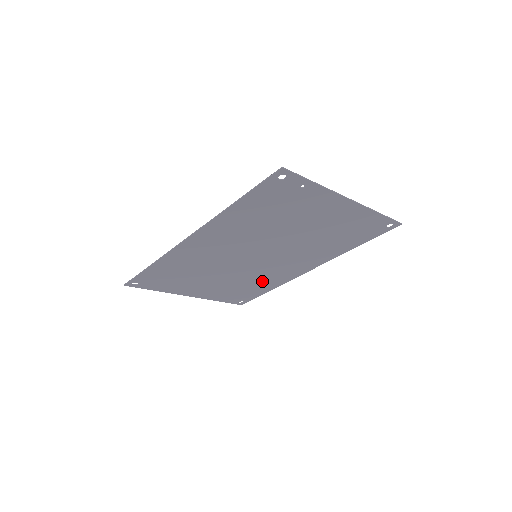
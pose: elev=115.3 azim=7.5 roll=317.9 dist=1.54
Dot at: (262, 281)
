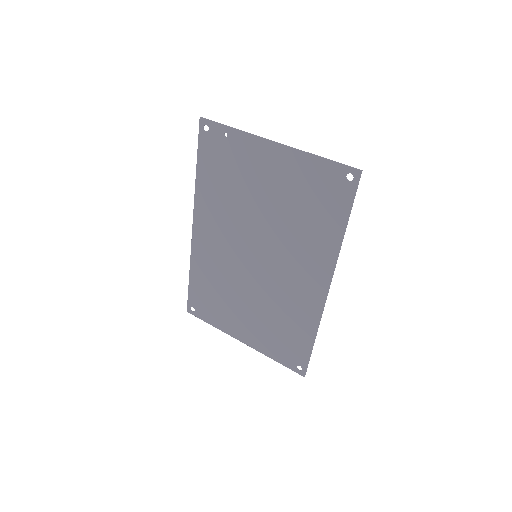
Dot at: (292, 314)
